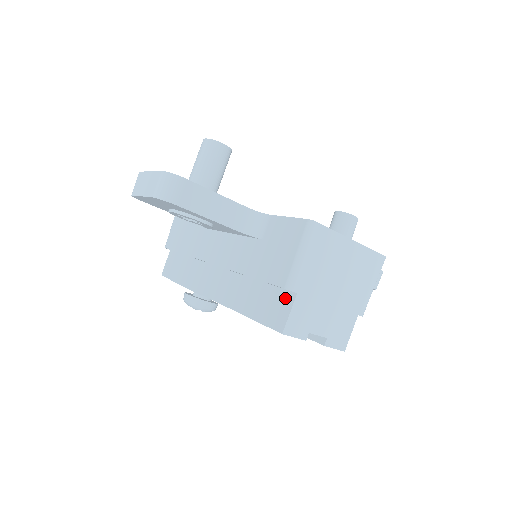
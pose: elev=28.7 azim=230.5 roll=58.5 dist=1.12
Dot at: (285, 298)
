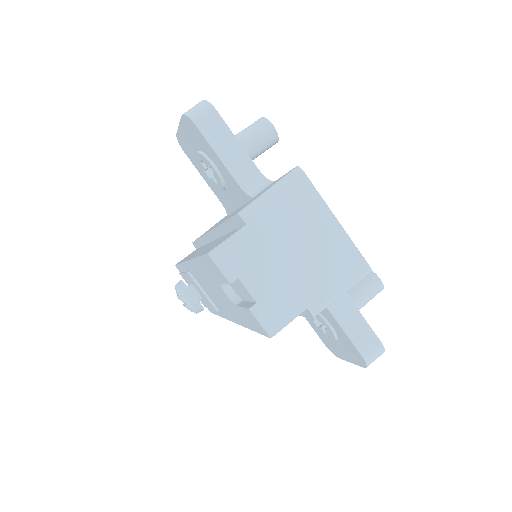
Dot at: (235, 231)
